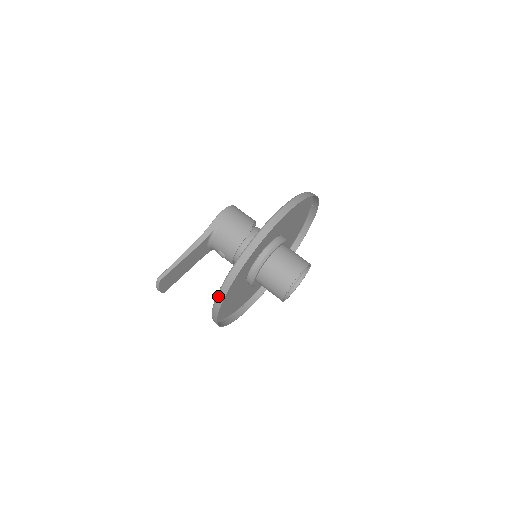
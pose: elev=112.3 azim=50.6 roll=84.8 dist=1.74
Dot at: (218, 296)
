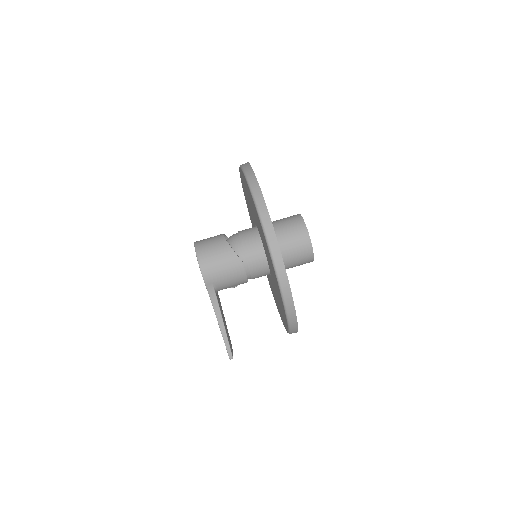
Dot at: occluded
